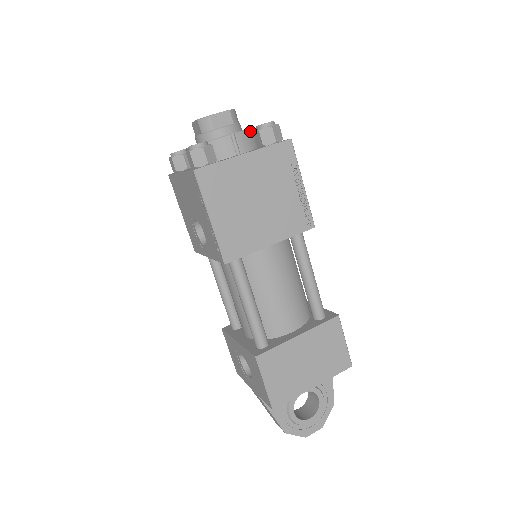
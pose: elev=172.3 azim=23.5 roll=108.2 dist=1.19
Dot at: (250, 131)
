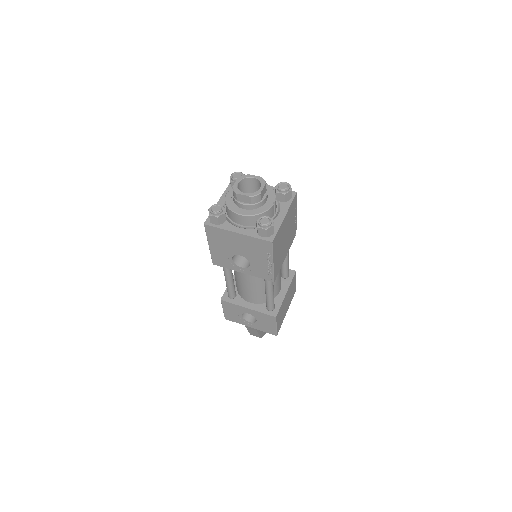
Dot at: (275, 193)
